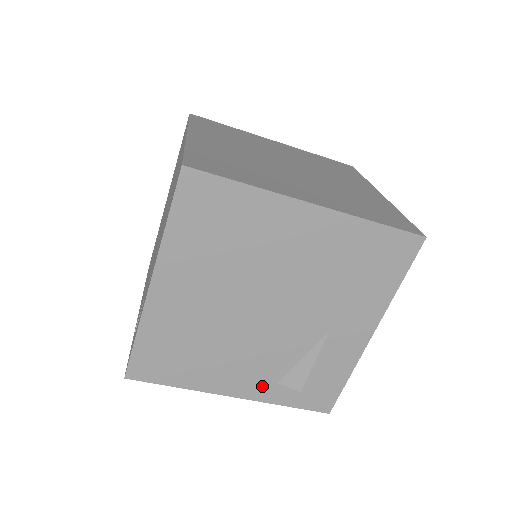
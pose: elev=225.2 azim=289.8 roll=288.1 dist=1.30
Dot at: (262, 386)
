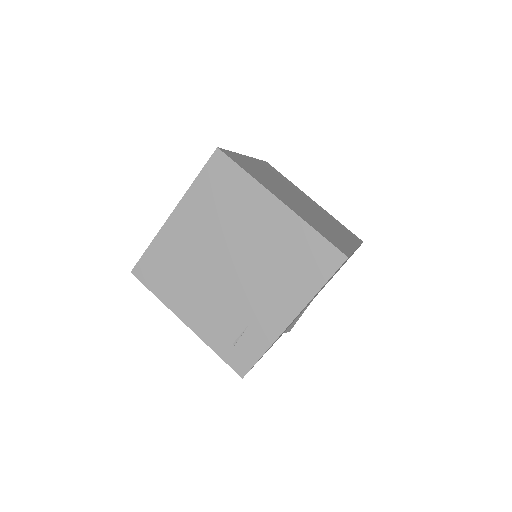
Dot at: occluded
